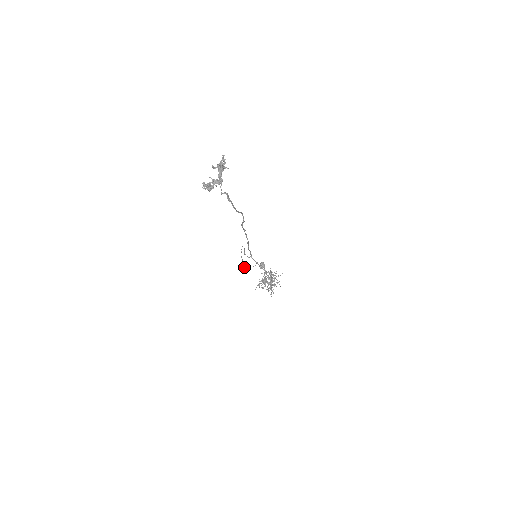
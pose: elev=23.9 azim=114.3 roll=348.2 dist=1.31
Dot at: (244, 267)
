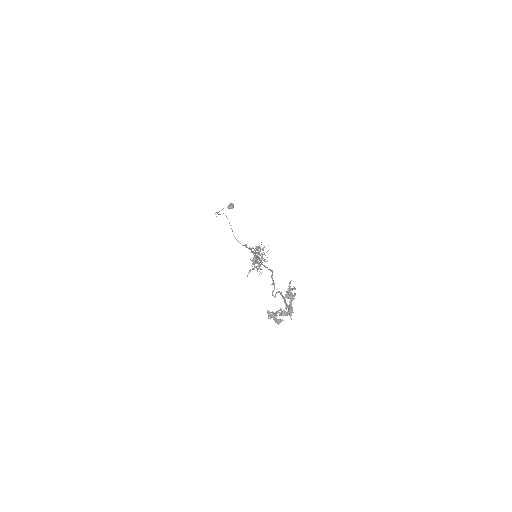
Dot at: (216, 216)
